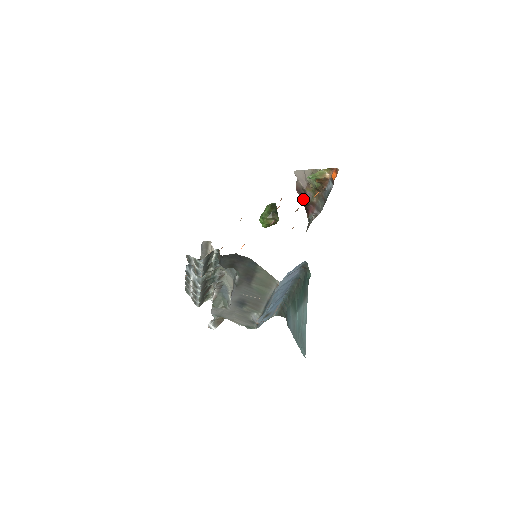
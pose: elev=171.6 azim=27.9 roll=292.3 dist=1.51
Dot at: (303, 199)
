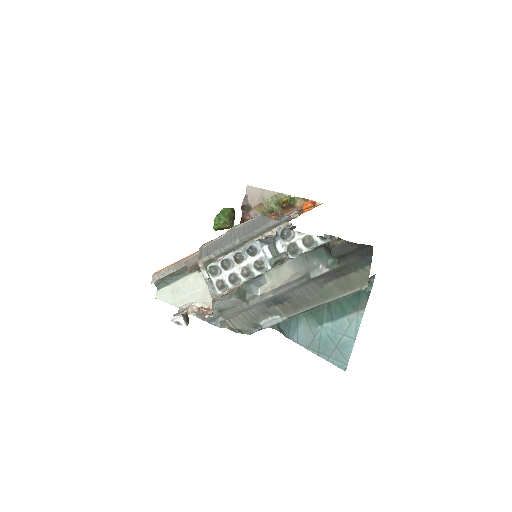
Dot at: (242, 216)
